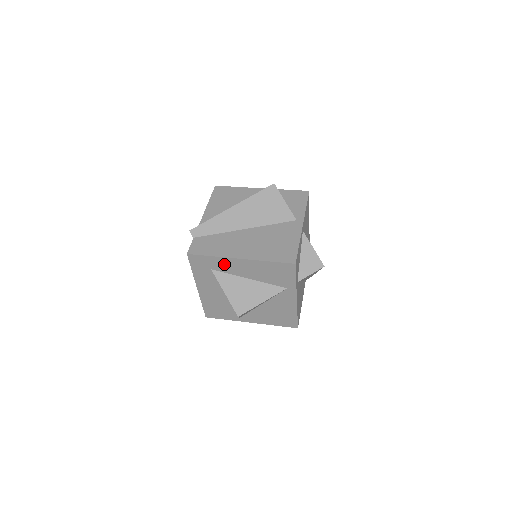
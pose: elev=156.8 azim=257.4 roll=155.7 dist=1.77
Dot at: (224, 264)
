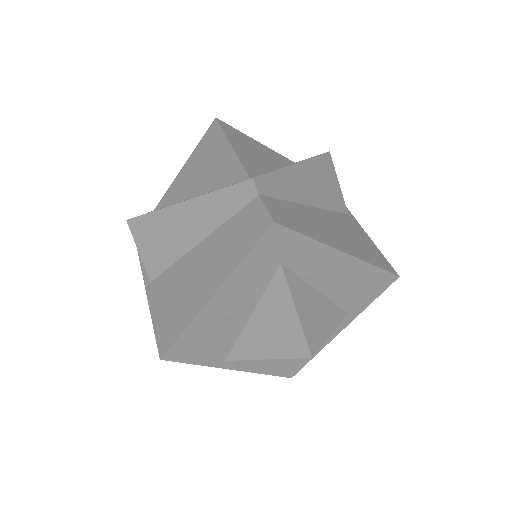
Dot at: (312, 257)
